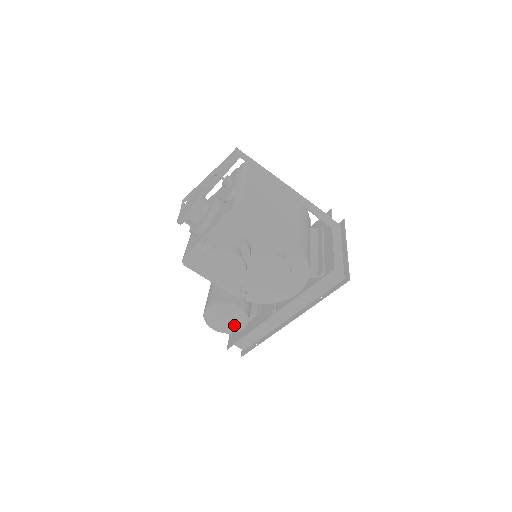
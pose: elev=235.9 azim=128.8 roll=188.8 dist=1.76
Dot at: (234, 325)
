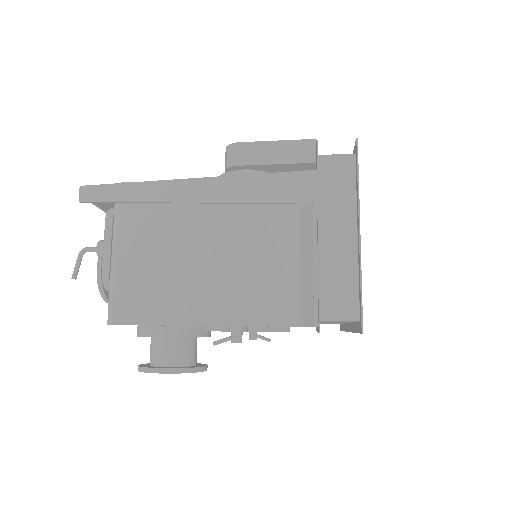
Dot at: occluded
